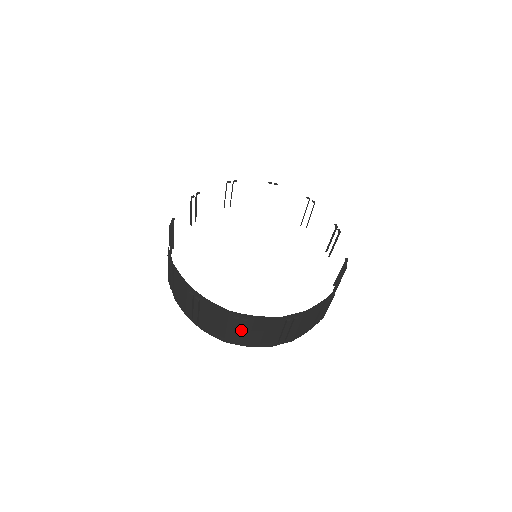
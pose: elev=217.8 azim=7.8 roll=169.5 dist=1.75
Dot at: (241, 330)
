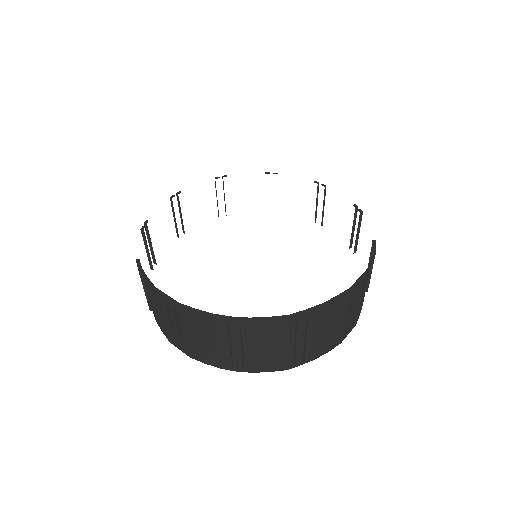
Dot at: (143, 285)
